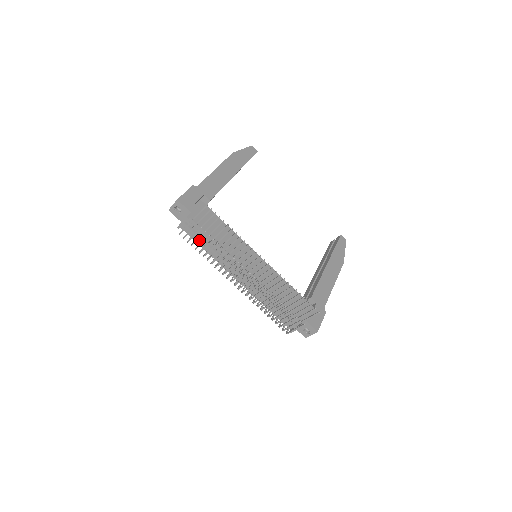
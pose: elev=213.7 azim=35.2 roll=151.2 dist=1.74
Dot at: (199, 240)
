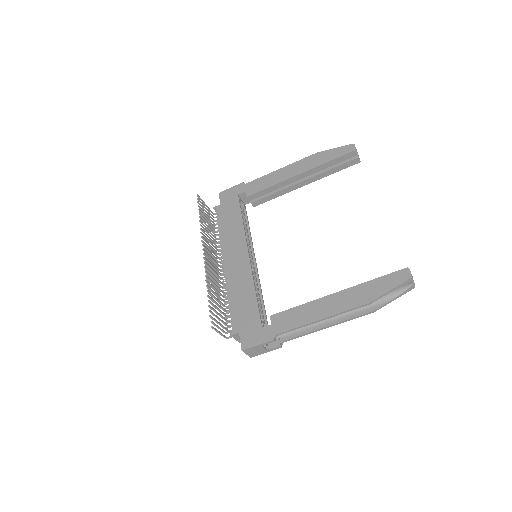
Dot at: occluded
